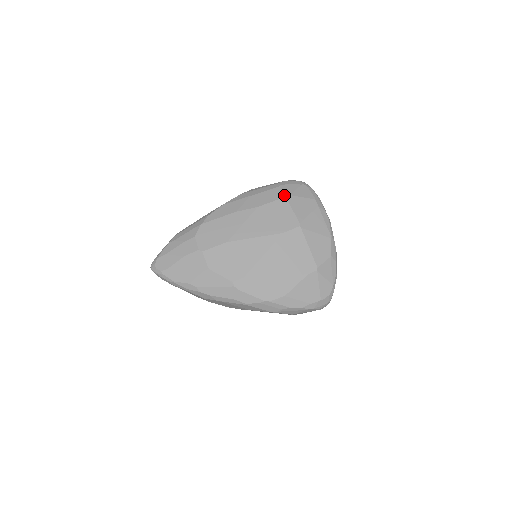
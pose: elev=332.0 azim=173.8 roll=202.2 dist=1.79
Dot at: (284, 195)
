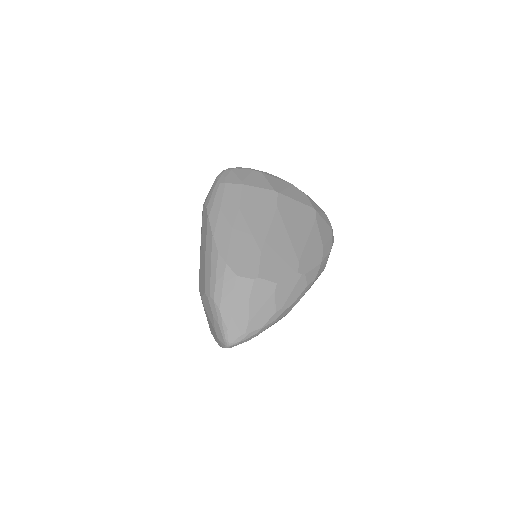
Dot at: (240, 184)
